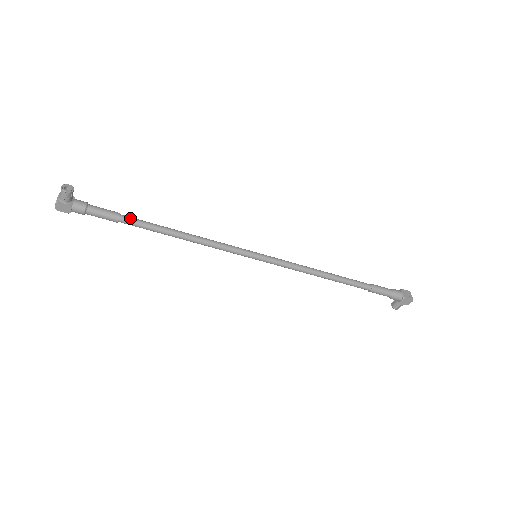
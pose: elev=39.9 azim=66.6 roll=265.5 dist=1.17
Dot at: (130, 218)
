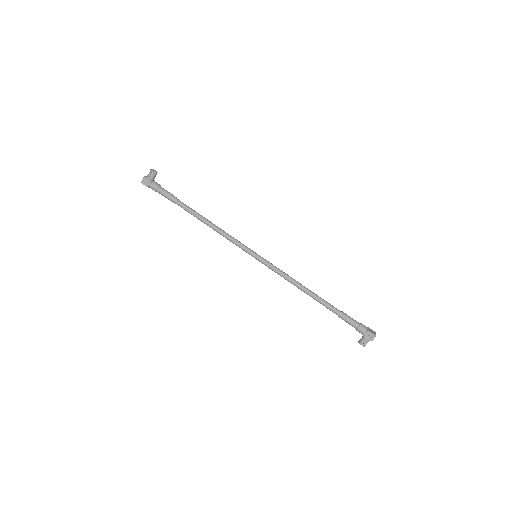
Dot at: (182, 202)
